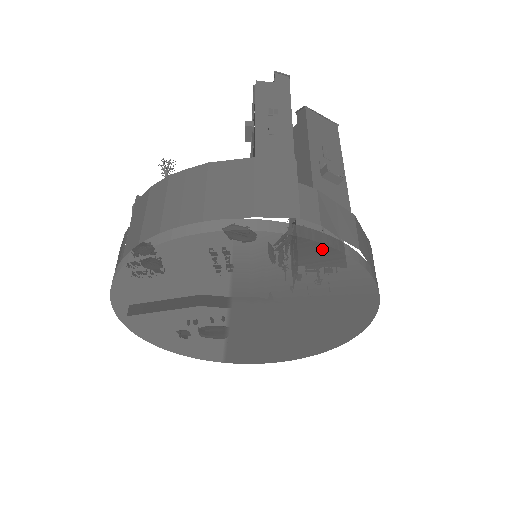
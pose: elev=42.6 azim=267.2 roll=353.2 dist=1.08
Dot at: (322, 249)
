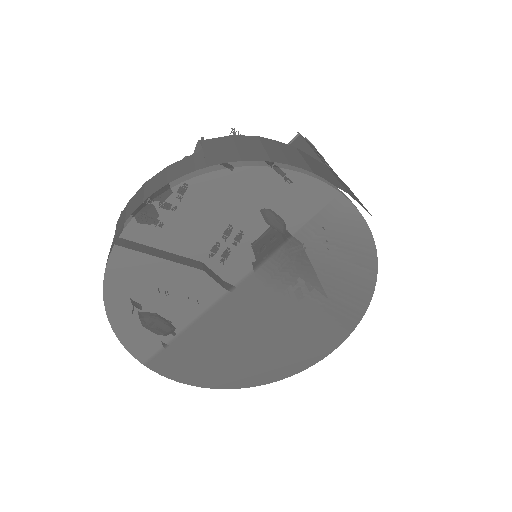
Dot at: (370, 252)
